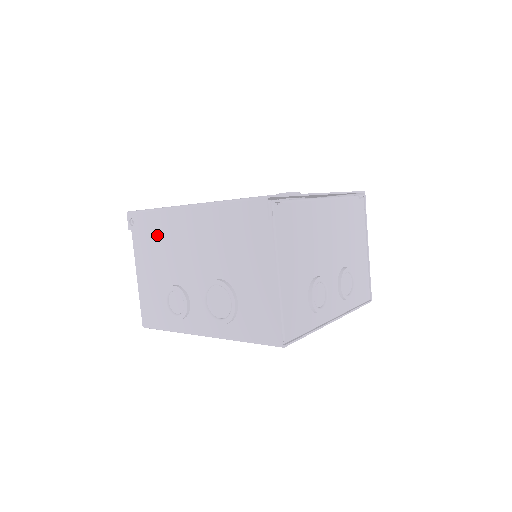
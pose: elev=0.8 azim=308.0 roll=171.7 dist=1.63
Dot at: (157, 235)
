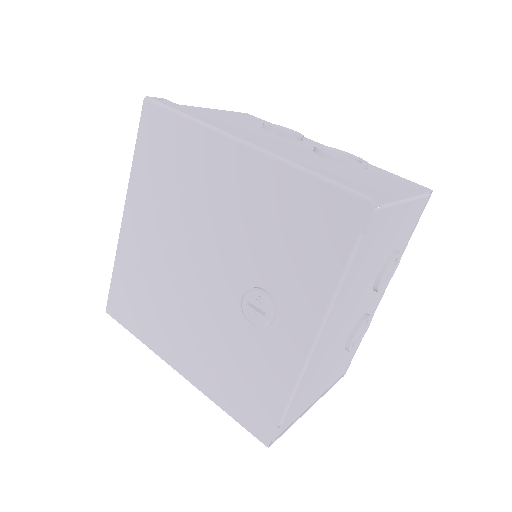
Dot at: occluded
